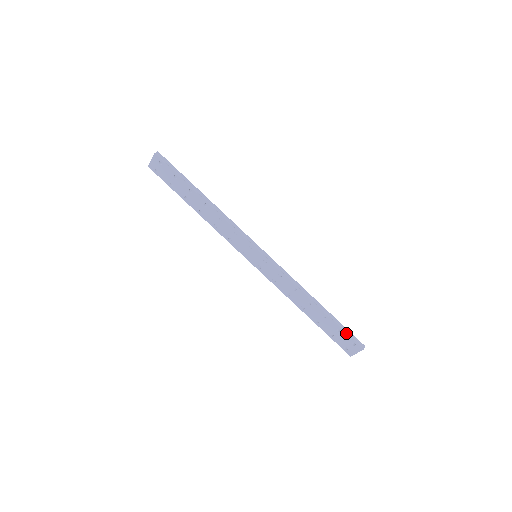
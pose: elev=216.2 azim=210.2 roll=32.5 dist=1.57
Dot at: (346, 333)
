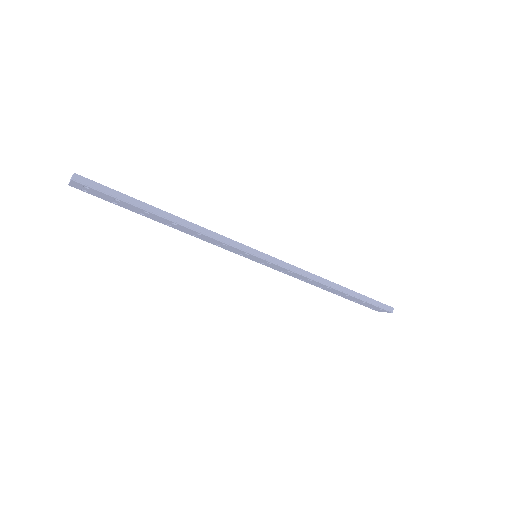
Dot at: (373, 305)
